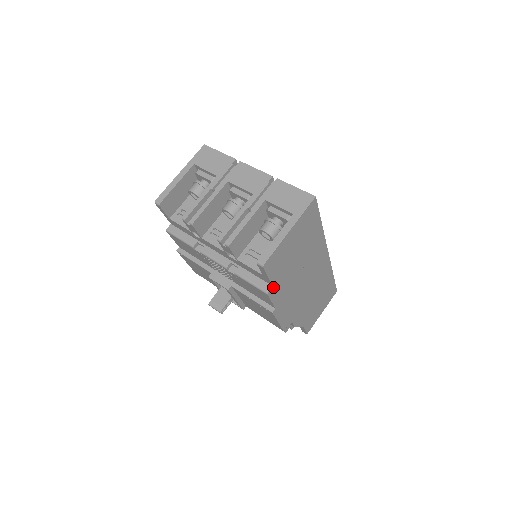
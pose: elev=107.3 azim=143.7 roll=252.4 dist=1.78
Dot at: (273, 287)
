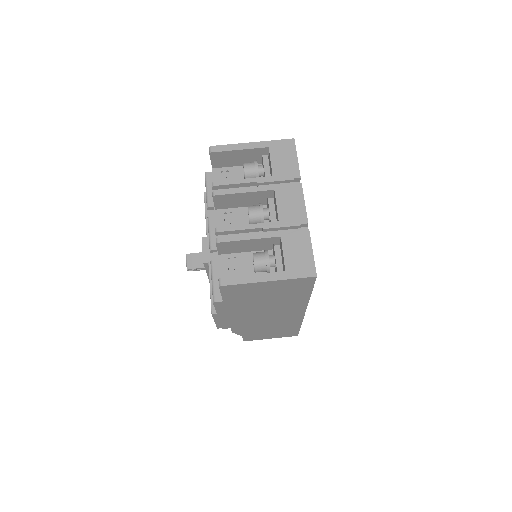
Dot at: (223, 302)
